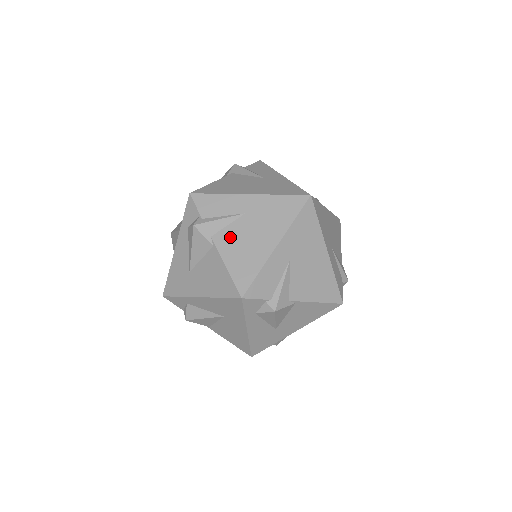
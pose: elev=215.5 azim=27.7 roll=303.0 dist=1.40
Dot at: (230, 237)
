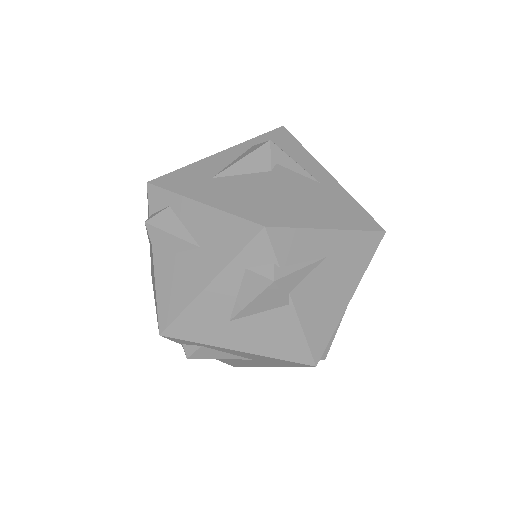
Dot at: (294, 181)
